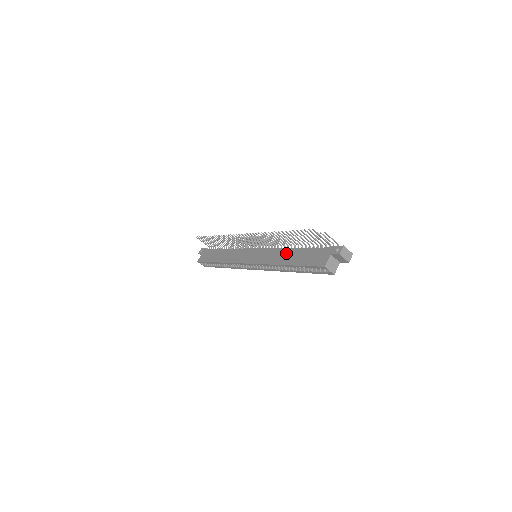
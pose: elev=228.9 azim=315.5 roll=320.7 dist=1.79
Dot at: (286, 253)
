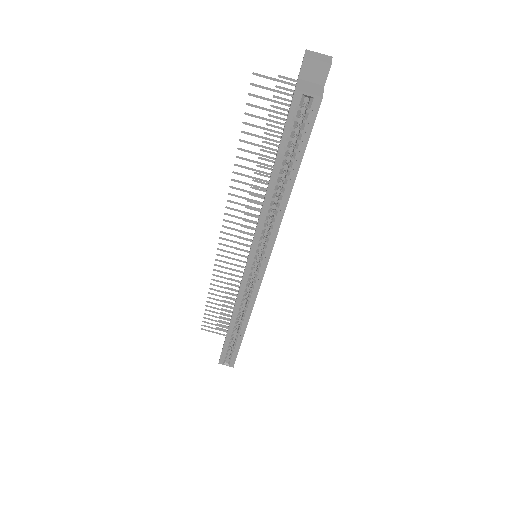
Dot at: occluded
